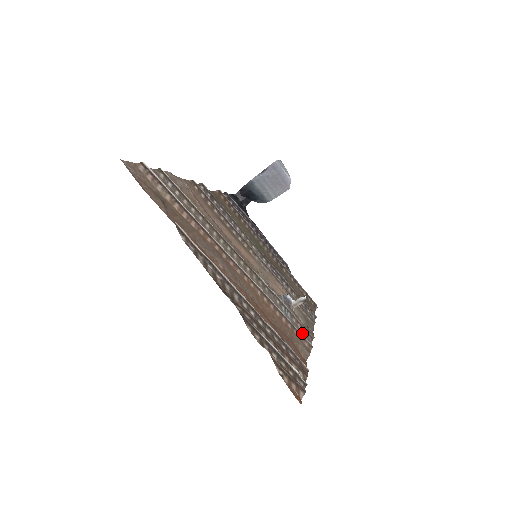
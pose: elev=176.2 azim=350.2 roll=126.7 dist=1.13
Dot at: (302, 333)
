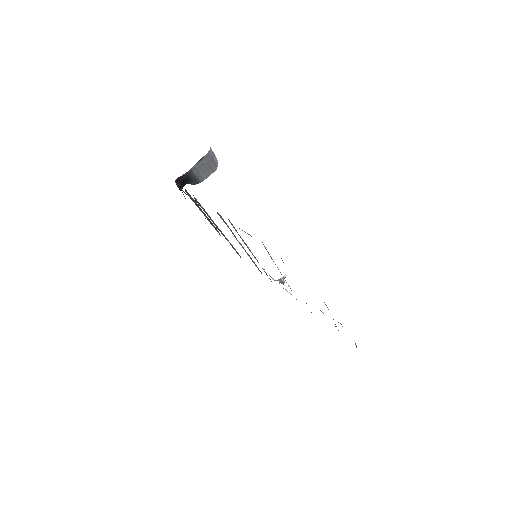
Dot at: occluded
